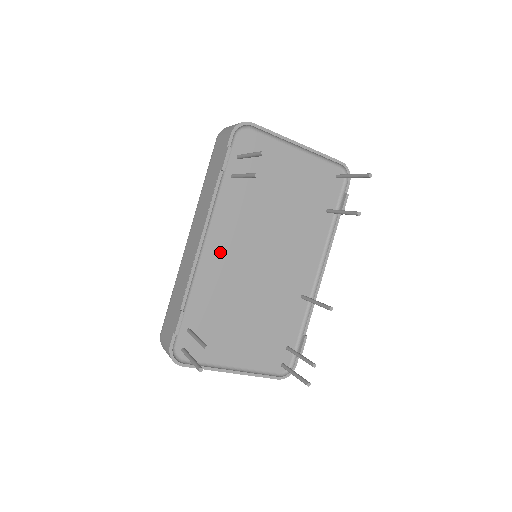
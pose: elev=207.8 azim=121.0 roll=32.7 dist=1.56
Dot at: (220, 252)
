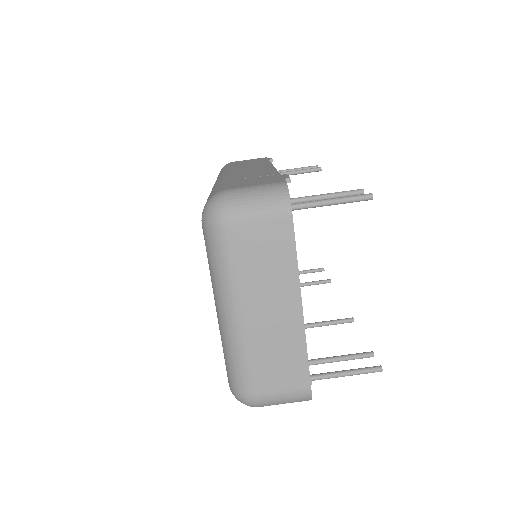
Dot at: occluded
